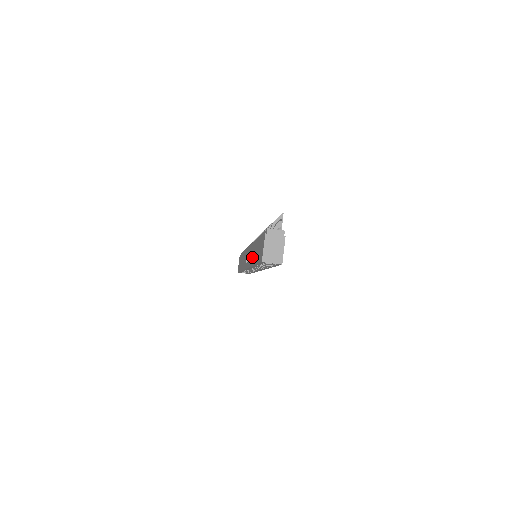
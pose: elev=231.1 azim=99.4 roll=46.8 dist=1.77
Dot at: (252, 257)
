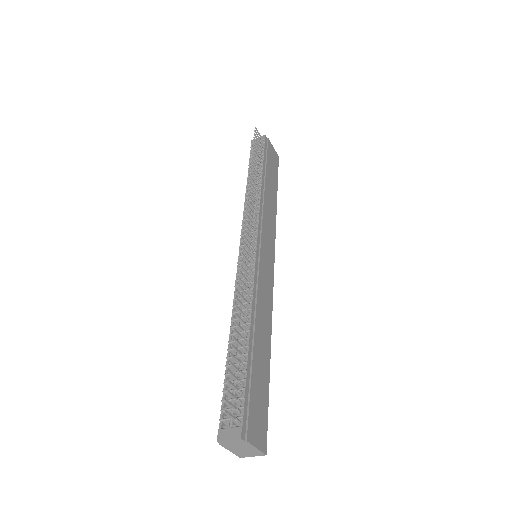
Dot at: occluded
